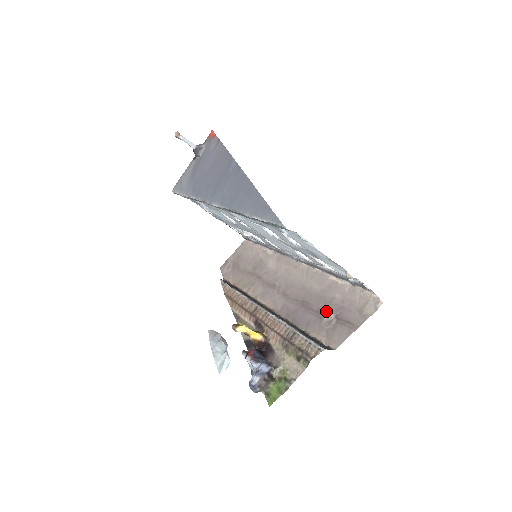
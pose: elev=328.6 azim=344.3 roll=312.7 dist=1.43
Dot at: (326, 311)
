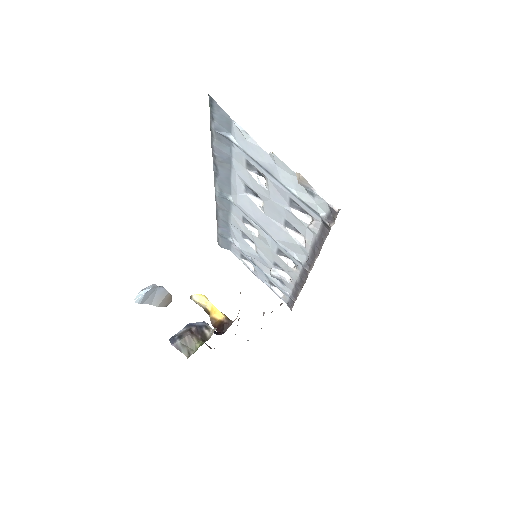
Dot at: occluded
